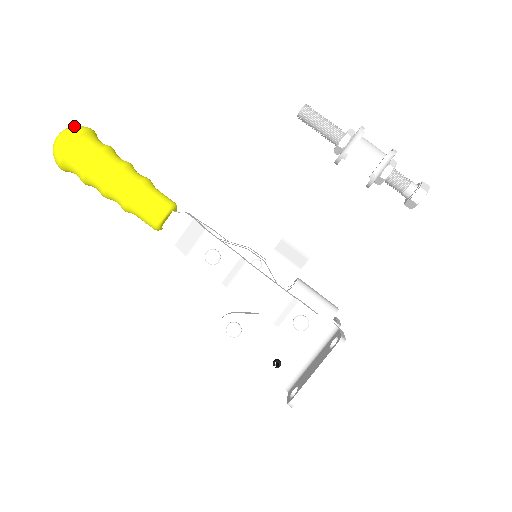
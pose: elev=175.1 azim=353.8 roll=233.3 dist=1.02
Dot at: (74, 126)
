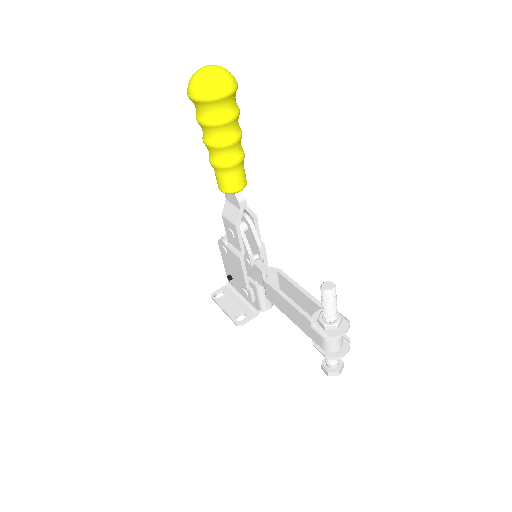
Dot at: (211, 86)
